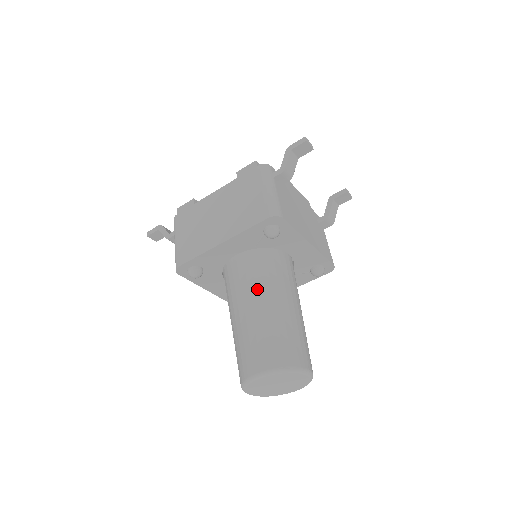
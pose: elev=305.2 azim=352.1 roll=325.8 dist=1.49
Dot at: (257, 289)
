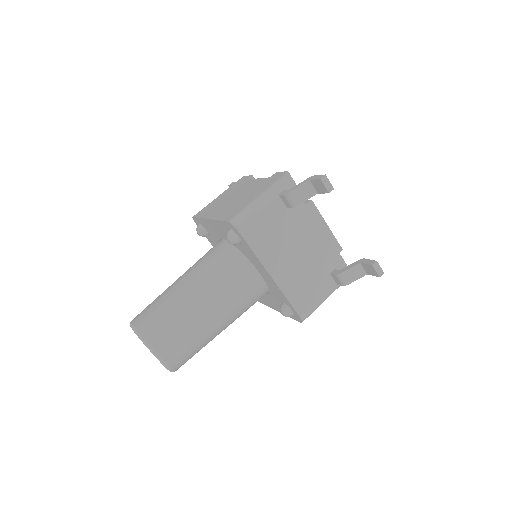
Dot at: (197, 272)
